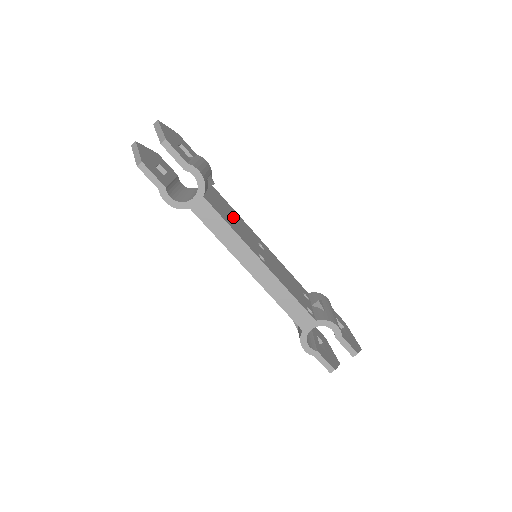
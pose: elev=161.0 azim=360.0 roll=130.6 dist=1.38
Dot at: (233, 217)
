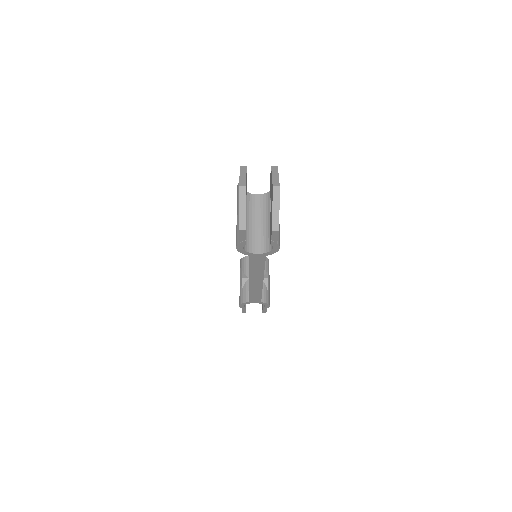
Dot at: occluded
